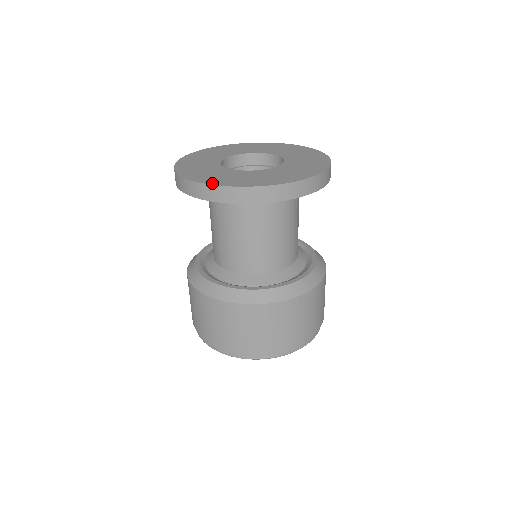
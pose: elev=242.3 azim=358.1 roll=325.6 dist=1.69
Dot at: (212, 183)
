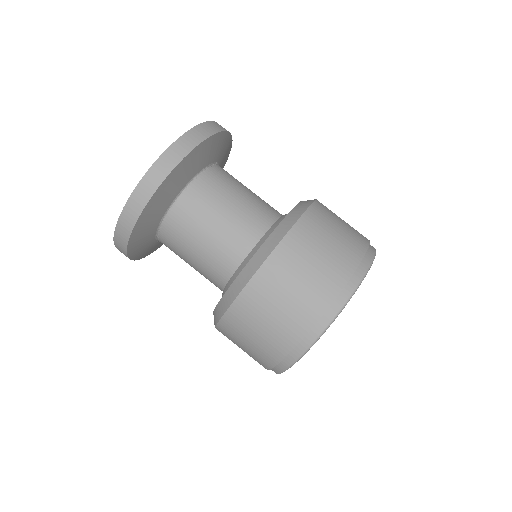
Dot at: (129, 200)
